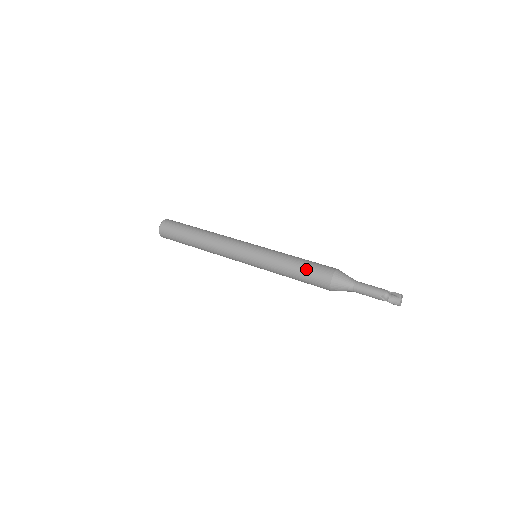
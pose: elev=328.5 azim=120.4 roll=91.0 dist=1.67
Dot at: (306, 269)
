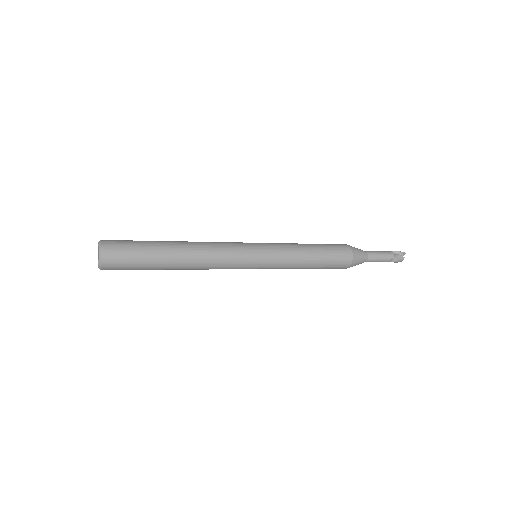
Dot at: (326, 258)
